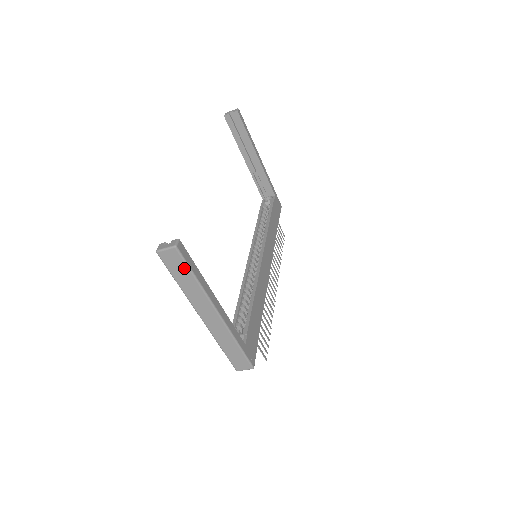
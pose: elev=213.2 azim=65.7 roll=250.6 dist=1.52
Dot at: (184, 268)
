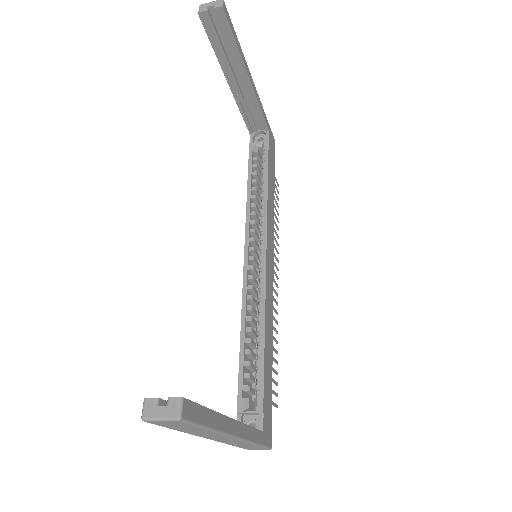
Dot at: (191, 427)
